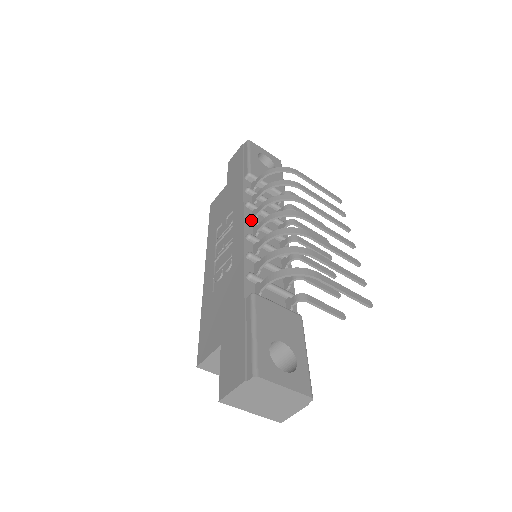
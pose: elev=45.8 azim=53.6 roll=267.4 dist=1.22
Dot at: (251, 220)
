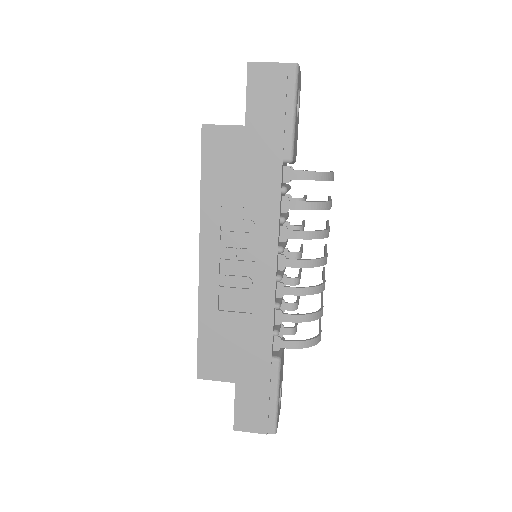
Dot at: occluded
